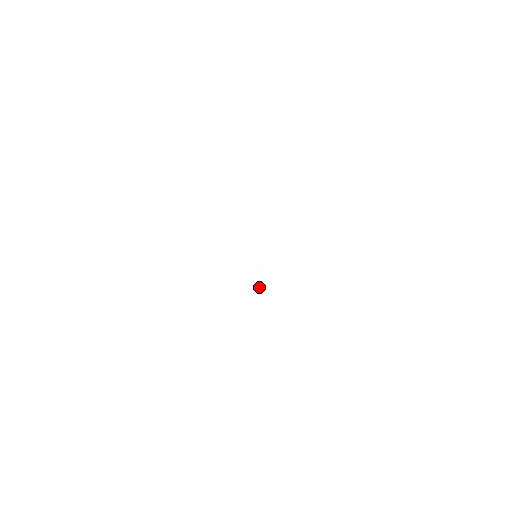
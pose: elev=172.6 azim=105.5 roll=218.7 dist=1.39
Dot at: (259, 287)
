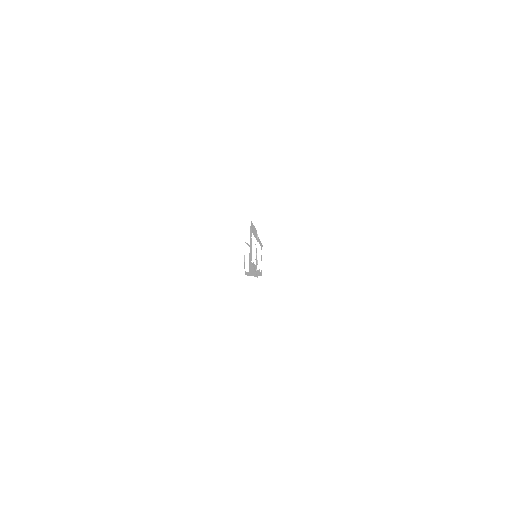
Dot at: (256, 273)
